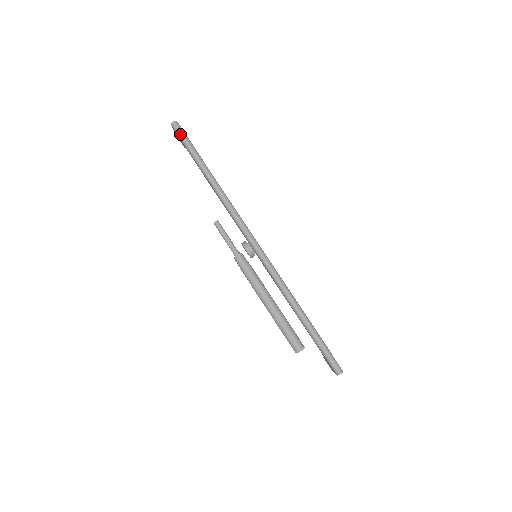
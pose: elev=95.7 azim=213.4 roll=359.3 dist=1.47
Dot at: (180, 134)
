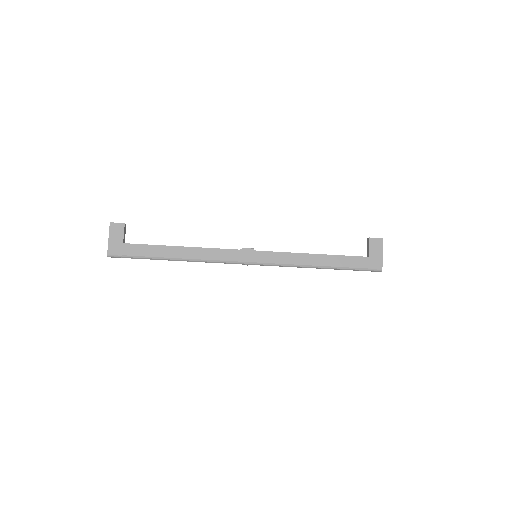
Dot at: occluded
